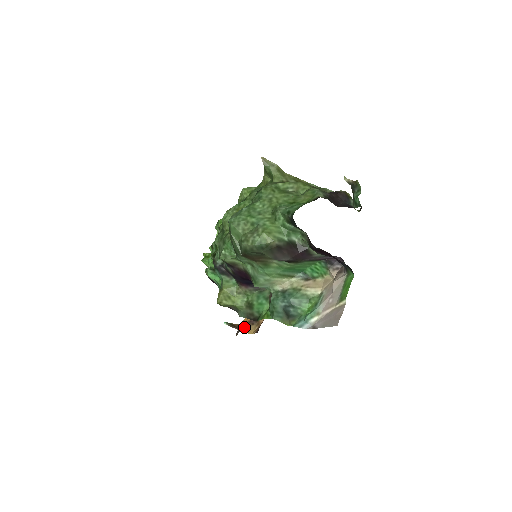
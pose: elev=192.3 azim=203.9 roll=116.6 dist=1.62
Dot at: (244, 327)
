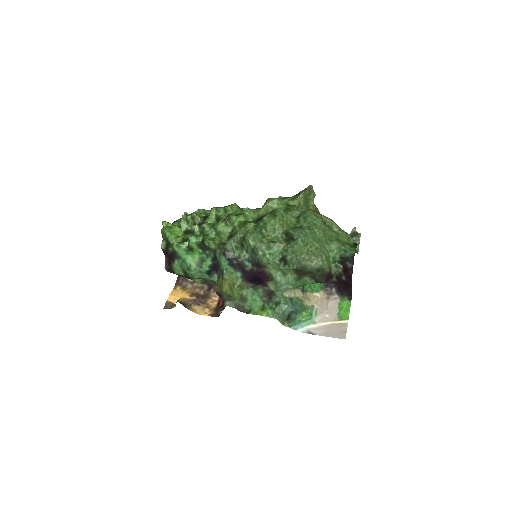
Dot at: (189, 306)
